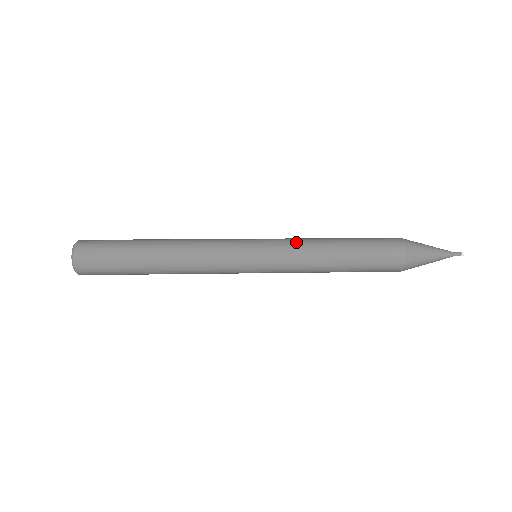
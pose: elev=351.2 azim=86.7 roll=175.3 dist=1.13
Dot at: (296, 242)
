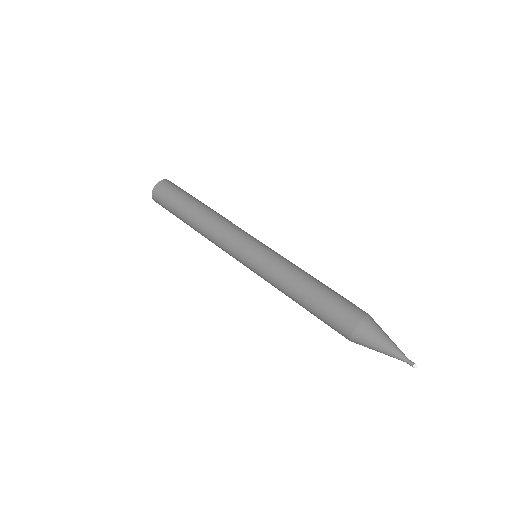
Dot at: (271, 279)
